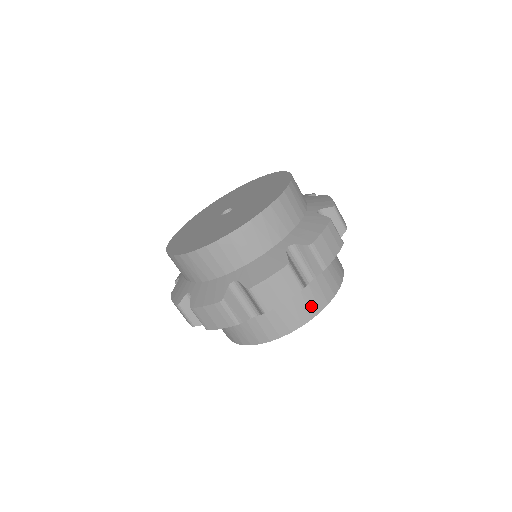
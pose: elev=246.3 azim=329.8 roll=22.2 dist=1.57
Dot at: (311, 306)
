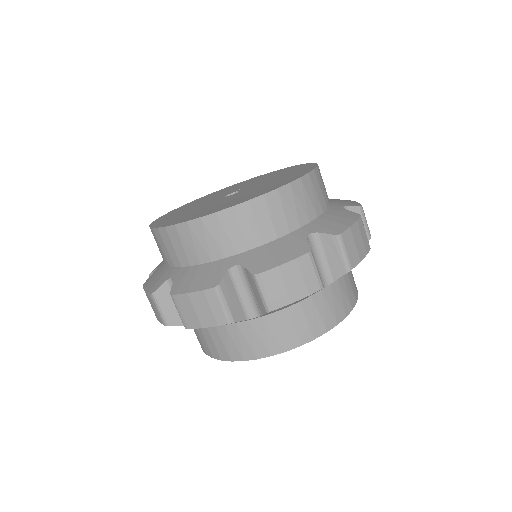
Dot at: (260, 344)
